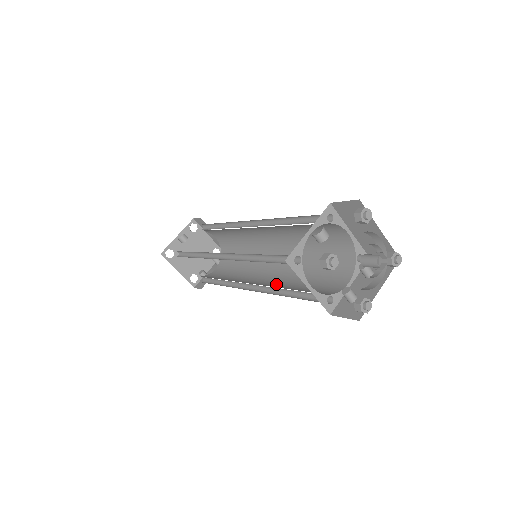
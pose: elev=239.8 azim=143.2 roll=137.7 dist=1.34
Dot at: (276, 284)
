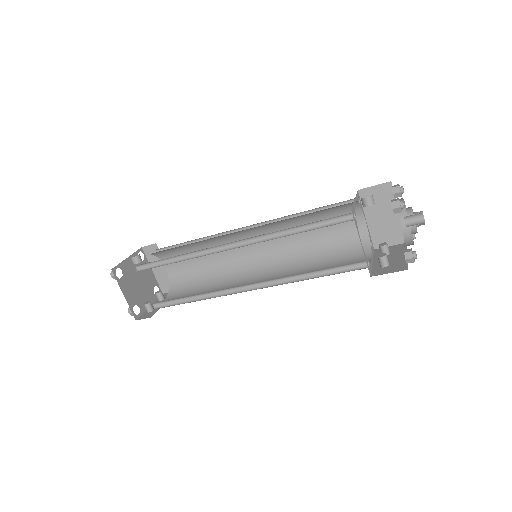
Dot at: occluded
